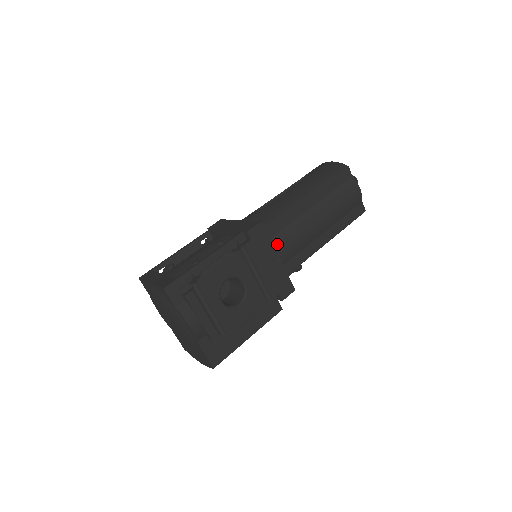
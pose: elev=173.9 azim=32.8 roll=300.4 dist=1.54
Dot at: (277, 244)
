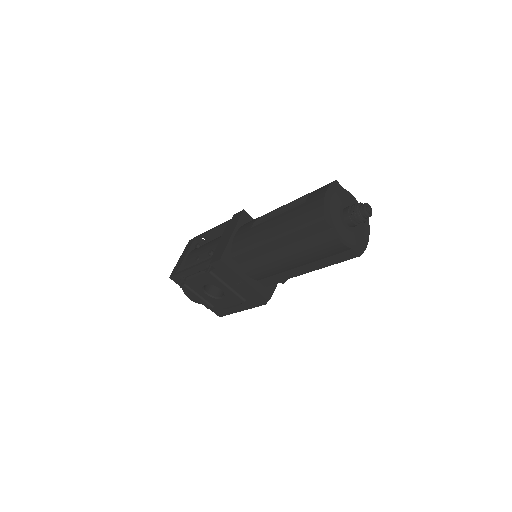
Dot at: (248, 269)
